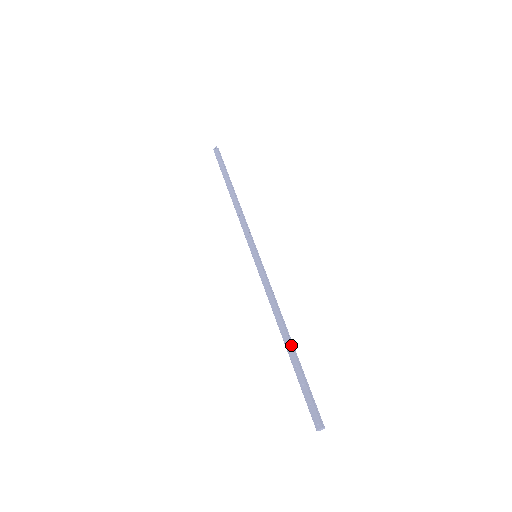
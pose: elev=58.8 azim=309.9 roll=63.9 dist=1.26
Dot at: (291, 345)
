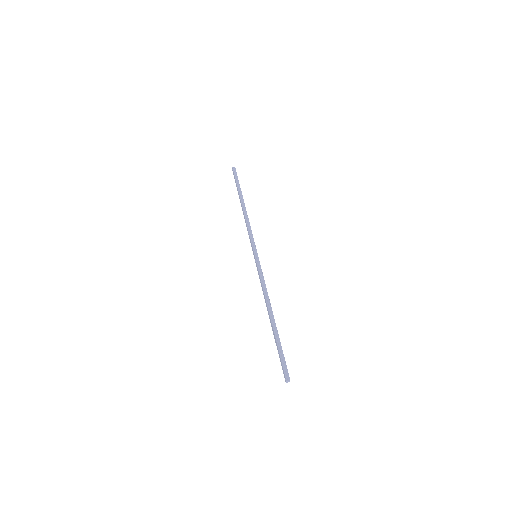
Dot at: (272, 323)
